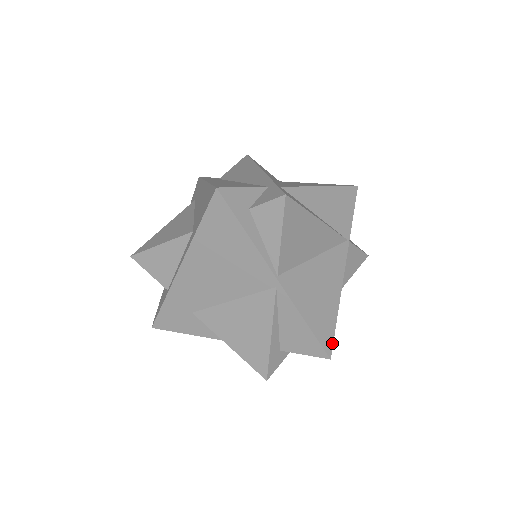
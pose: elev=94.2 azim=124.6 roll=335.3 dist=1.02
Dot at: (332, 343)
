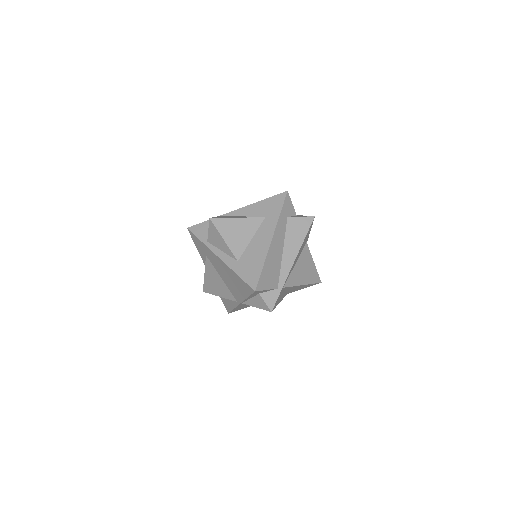
Dot at: occluded
